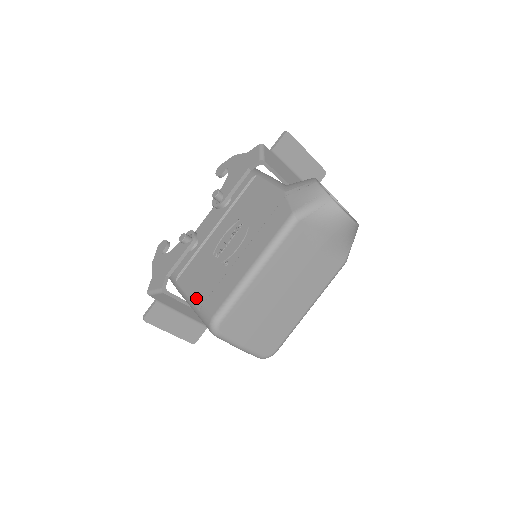
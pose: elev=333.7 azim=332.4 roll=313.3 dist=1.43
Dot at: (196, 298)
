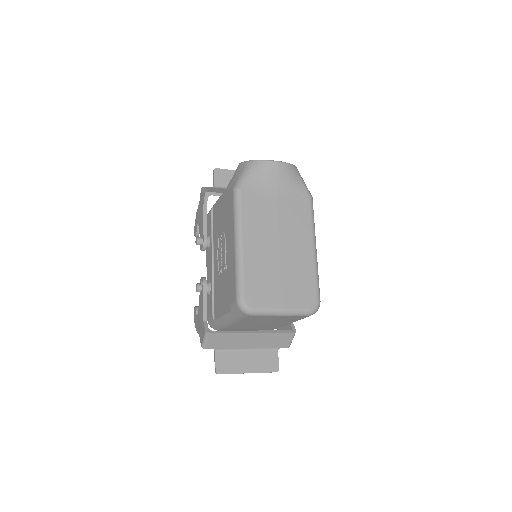
Dot at: (226, 309)
